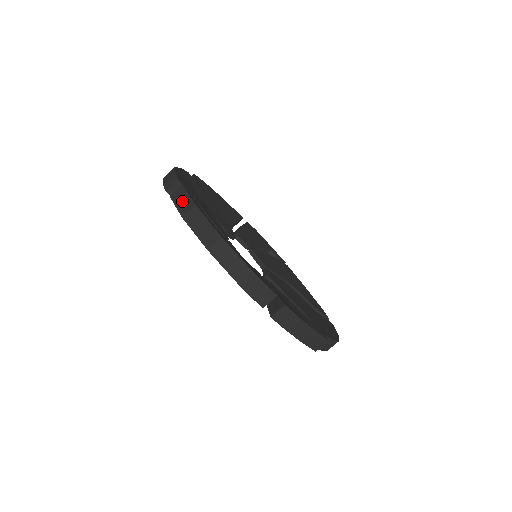
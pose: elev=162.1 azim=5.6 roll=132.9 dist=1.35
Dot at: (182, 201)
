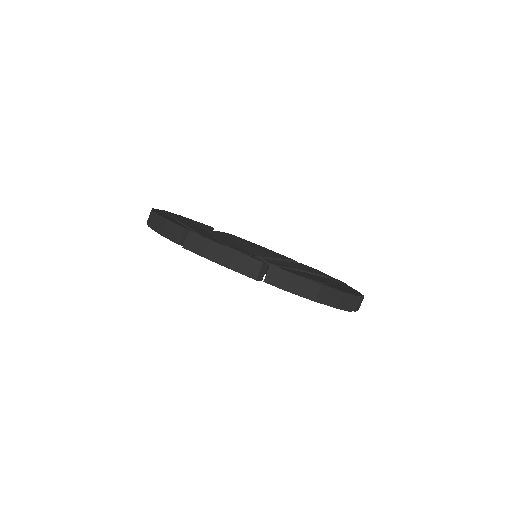
Dot at: occluded
